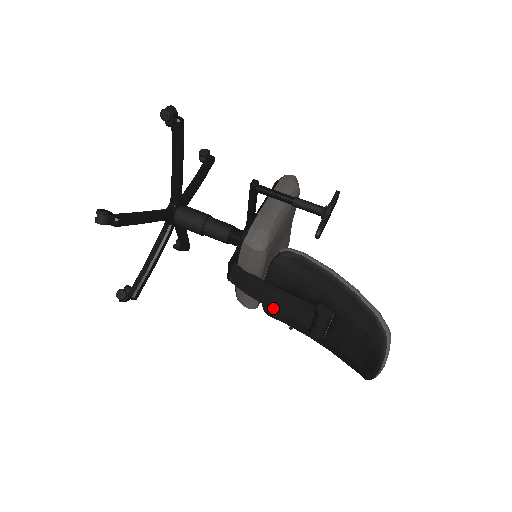
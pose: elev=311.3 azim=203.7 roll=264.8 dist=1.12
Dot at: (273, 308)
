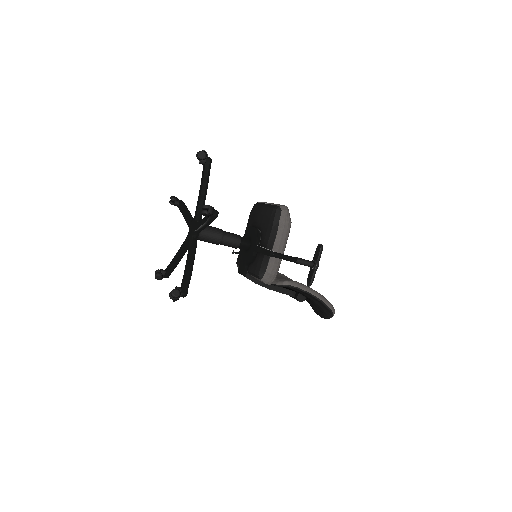
Dot at: occluded
